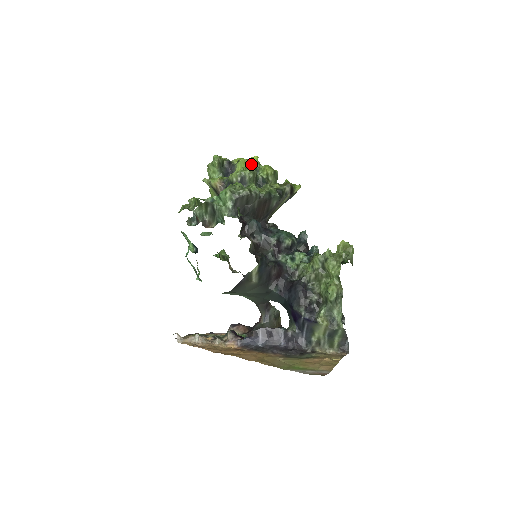
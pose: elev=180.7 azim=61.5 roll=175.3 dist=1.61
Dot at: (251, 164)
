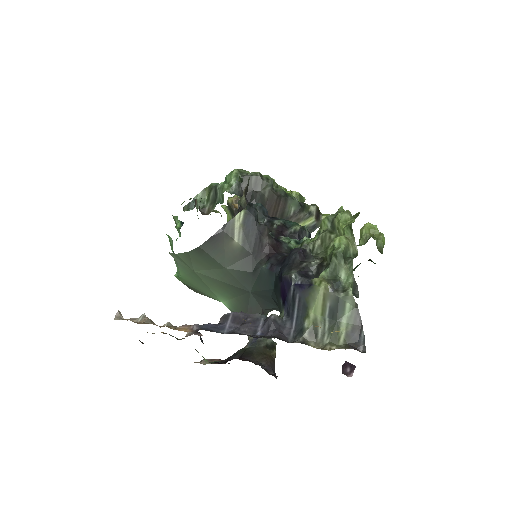
Dot at: occluded
